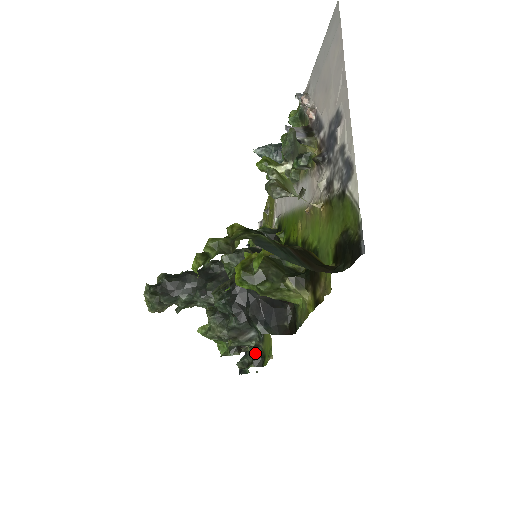
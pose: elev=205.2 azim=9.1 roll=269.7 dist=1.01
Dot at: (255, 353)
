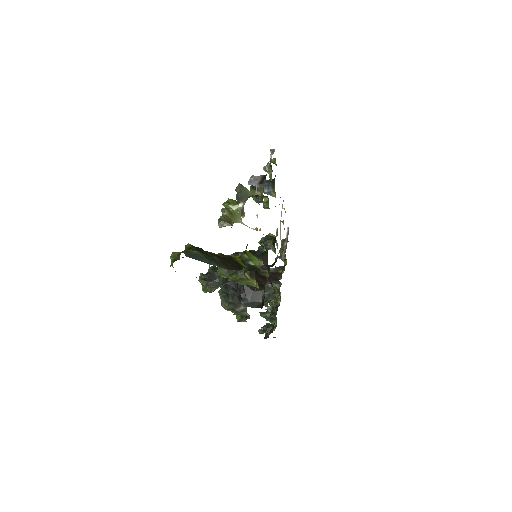
Dot at: (275, 324)
